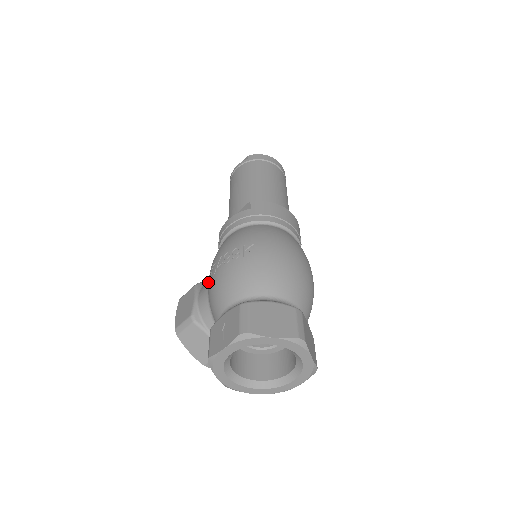
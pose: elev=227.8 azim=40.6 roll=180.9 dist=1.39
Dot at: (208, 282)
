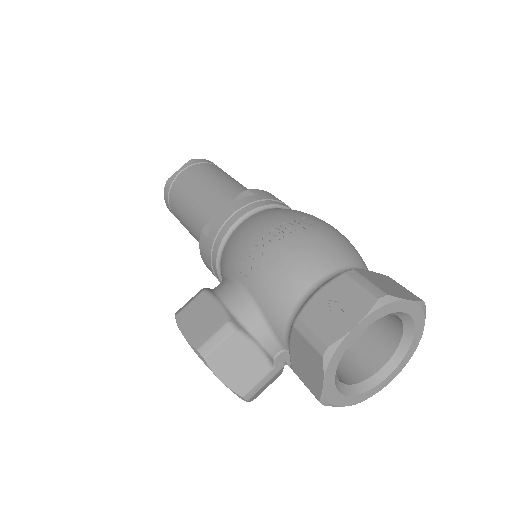
Dot at: (229, 280)
